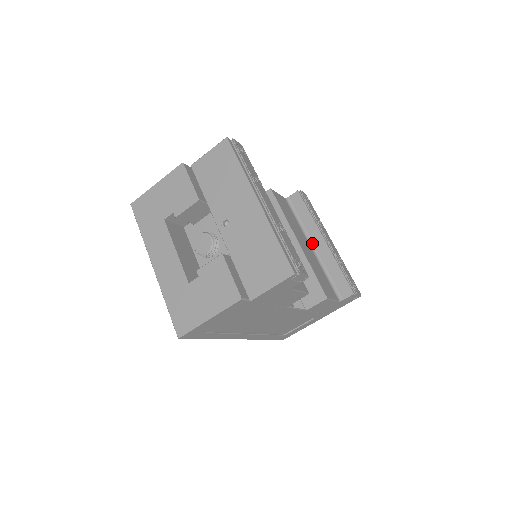
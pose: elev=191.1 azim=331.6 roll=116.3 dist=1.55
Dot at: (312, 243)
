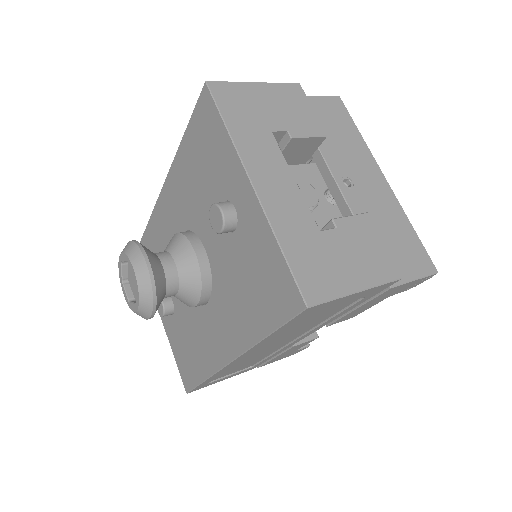
Dot at: occluded
